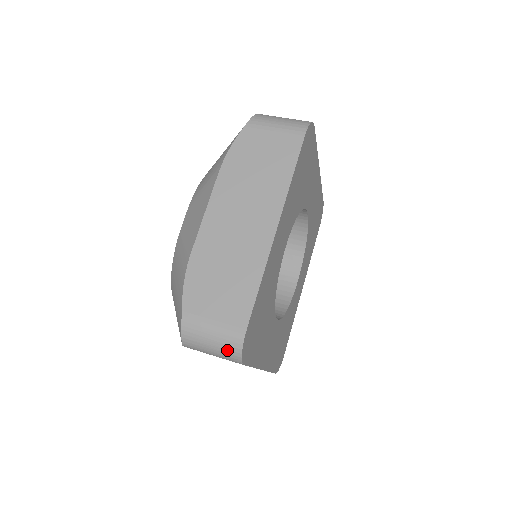
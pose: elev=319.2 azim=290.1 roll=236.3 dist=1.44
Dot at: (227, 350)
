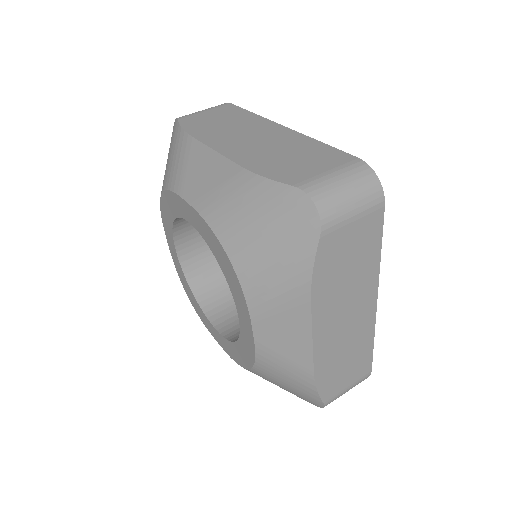
Dot at: occluded
